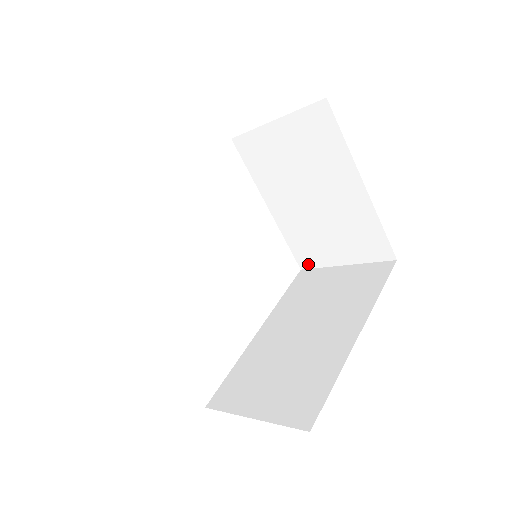
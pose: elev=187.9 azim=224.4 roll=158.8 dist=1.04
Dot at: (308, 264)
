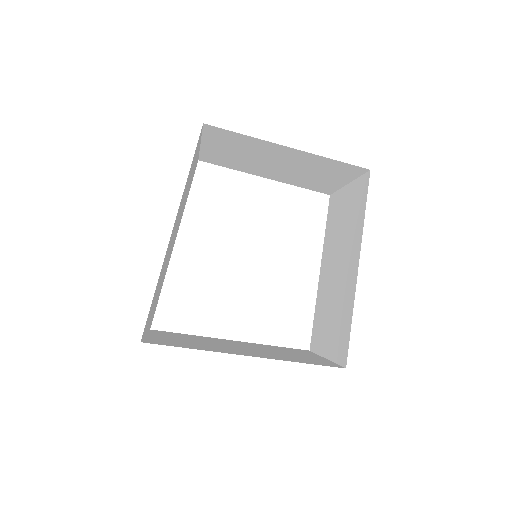
Dot at: (329, 191)
